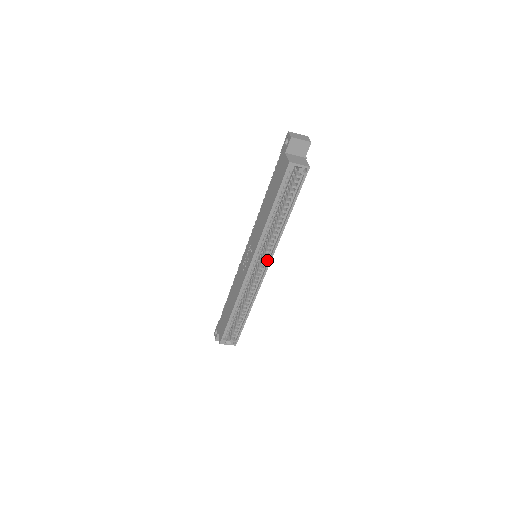
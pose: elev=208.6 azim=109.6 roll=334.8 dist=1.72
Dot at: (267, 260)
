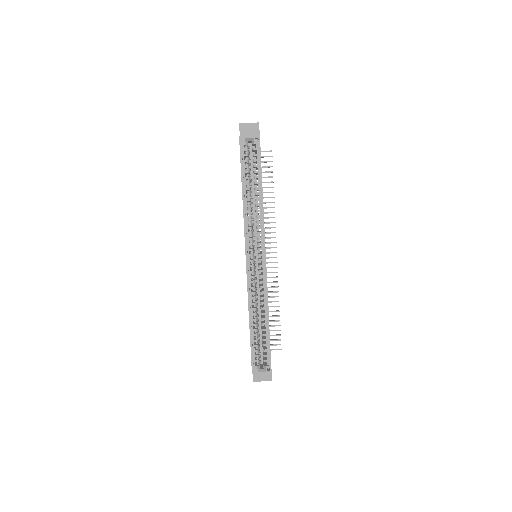
Dot at: (262, 248)
